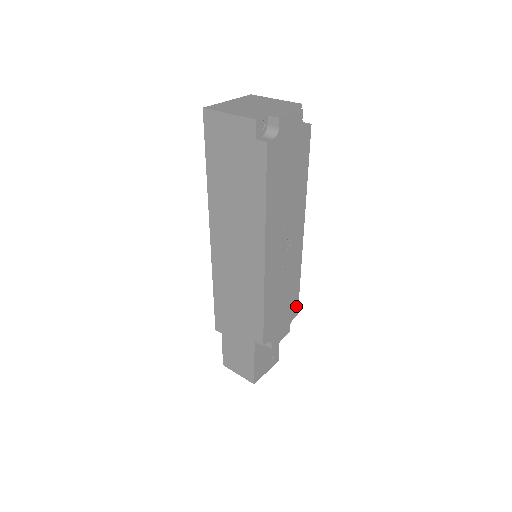
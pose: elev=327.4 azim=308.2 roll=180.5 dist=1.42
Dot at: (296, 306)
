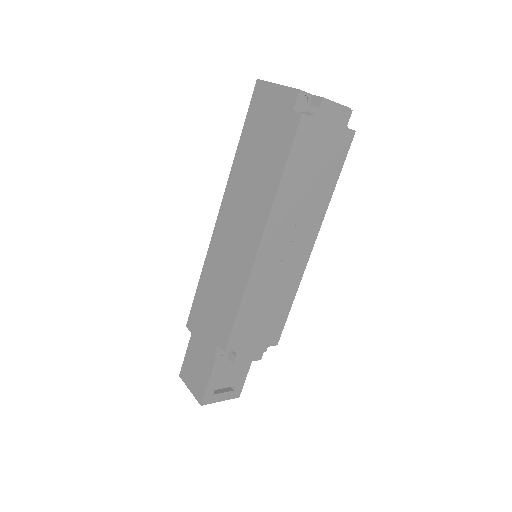
Dot at: (279, 333)
